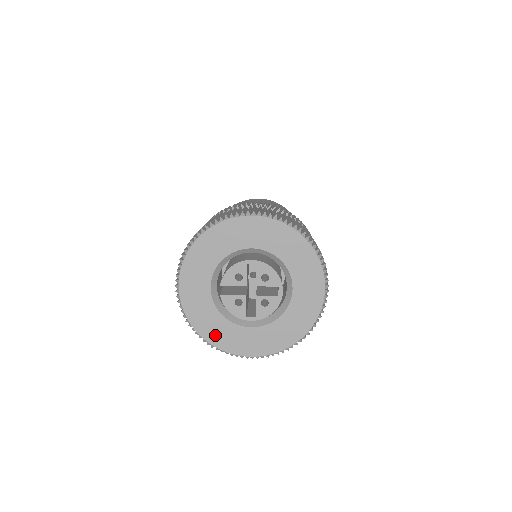
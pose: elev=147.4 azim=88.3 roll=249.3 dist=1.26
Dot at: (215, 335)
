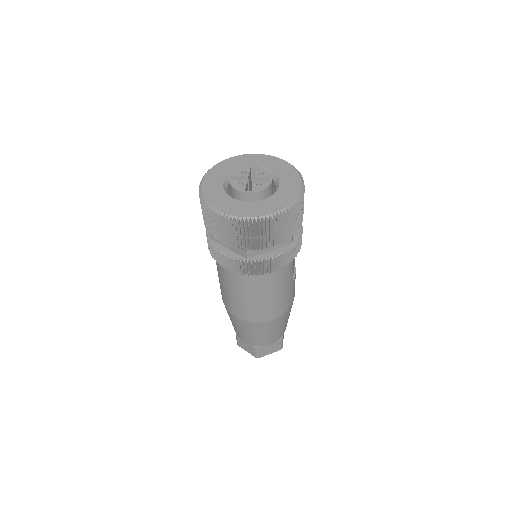
Dot at: (220, 204)
